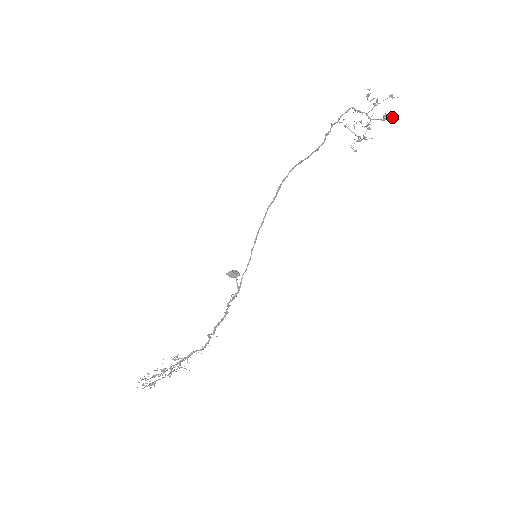
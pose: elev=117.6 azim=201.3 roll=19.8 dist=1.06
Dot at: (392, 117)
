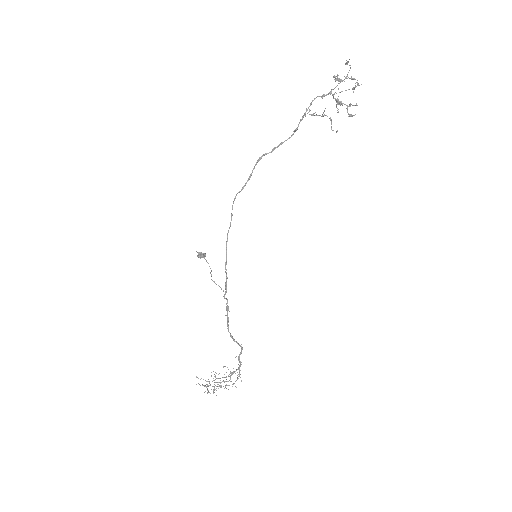
Dot at: occluded
